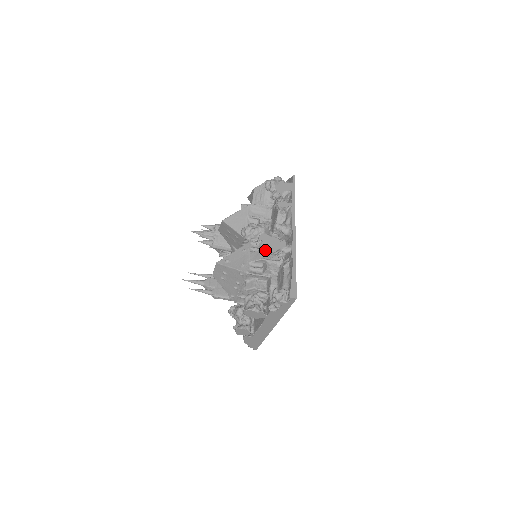
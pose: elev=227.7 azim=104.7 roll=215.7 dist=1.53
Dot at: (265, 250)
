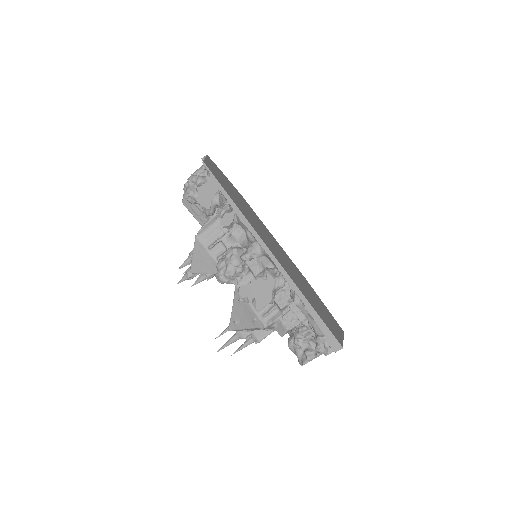
Dot at: (259, 308)
